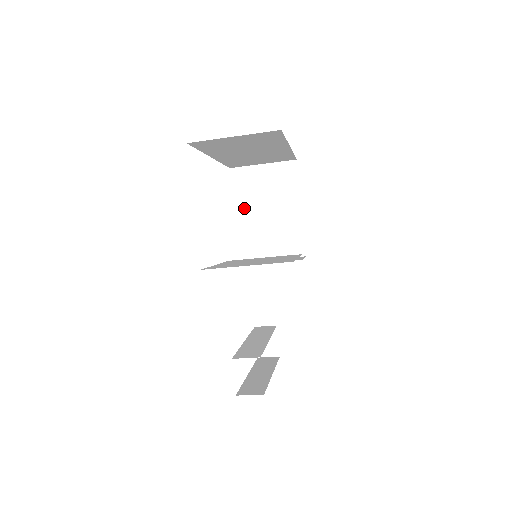
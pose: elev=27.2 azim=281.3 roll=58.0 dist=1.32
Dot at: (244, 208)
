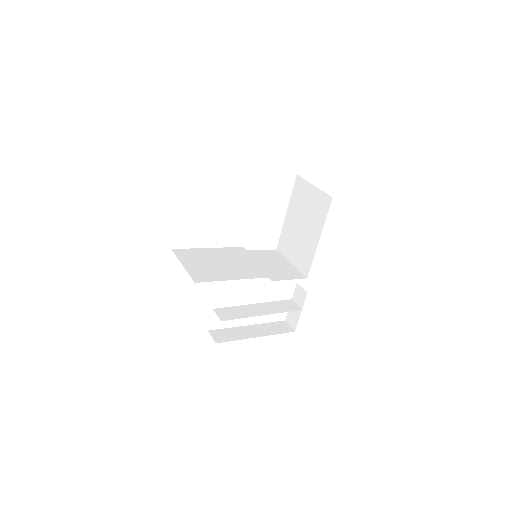
Dot at: (292, 212)
